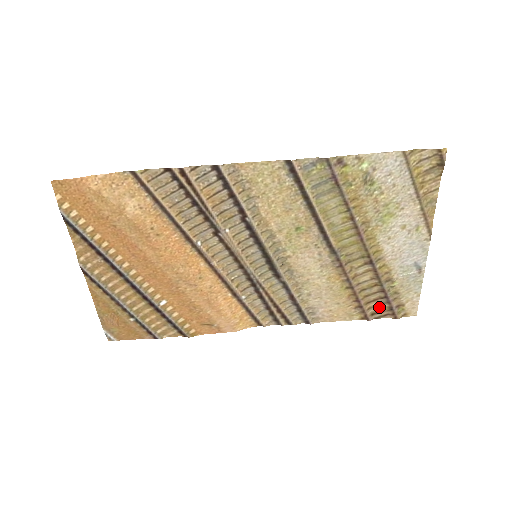
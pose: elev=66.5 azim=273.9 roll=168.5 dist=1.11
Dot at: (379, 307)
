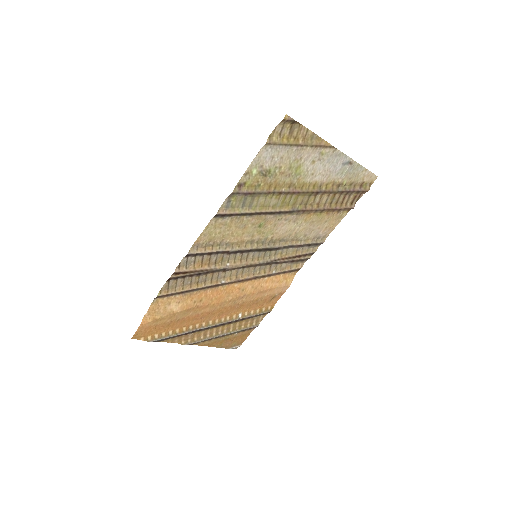
Dot at: (351, 198)
